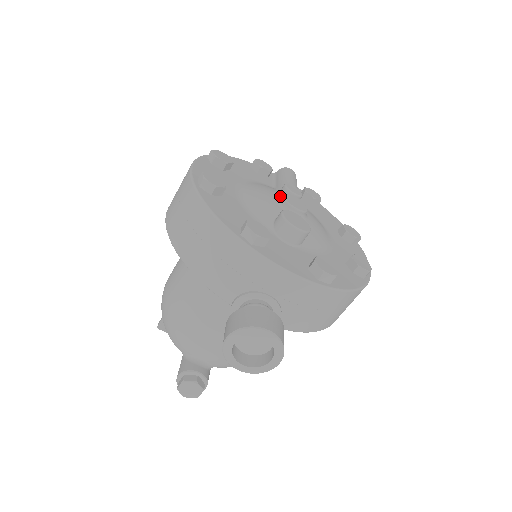
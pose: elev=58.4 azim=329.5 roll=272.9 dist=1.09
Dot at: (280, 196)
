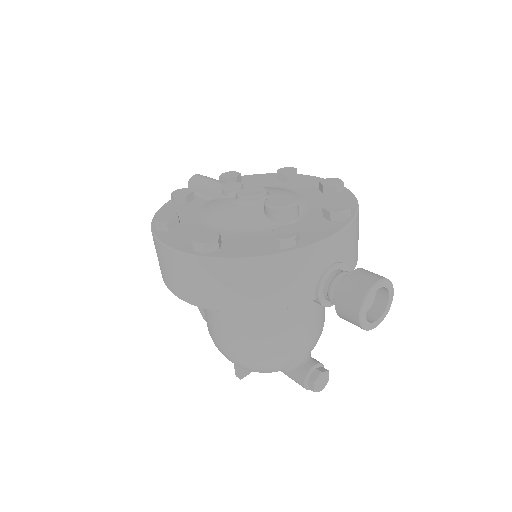
Dot at: (240, 199)
